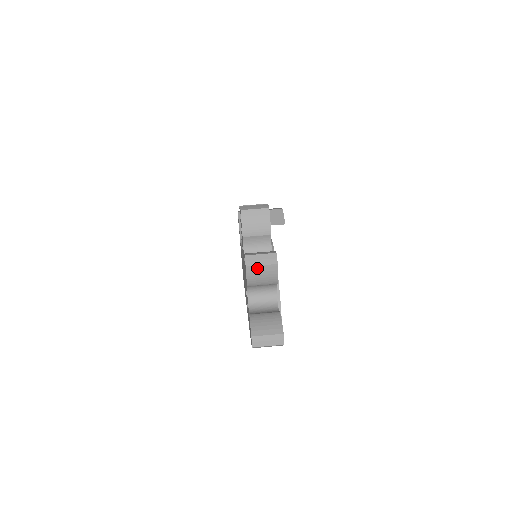
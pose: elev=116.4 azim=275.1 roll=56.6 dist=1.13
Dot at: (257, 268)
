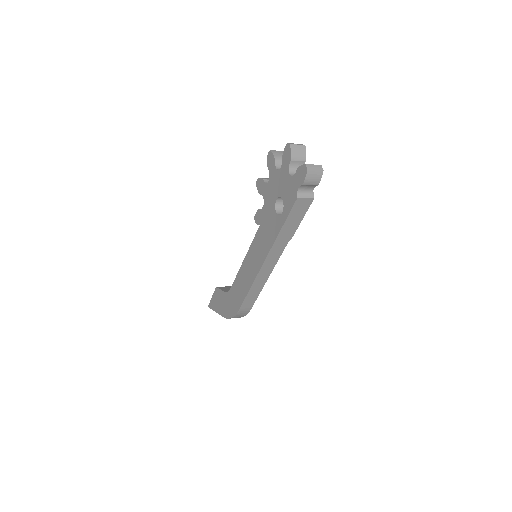
Dot at: (296, 146)
